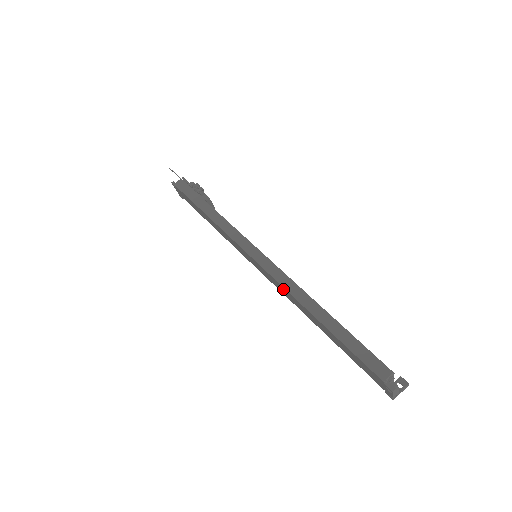
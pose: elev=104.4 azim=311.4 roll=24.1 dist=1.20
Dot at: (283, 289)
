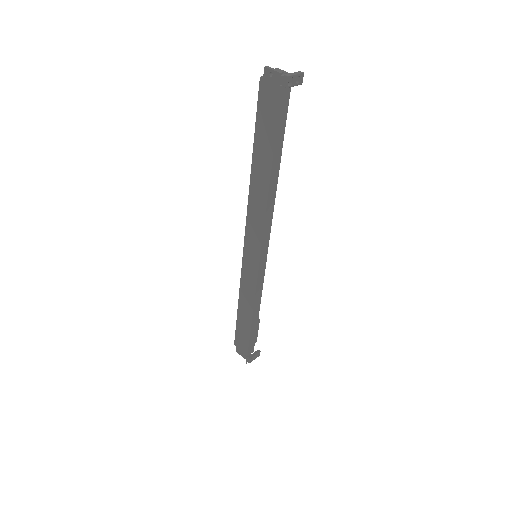
Dot at: (252, 212)
